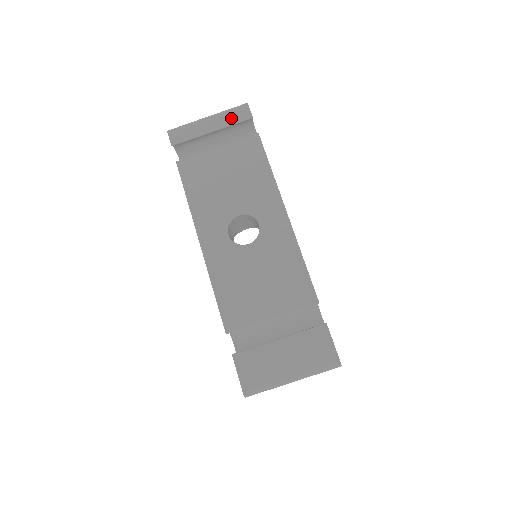
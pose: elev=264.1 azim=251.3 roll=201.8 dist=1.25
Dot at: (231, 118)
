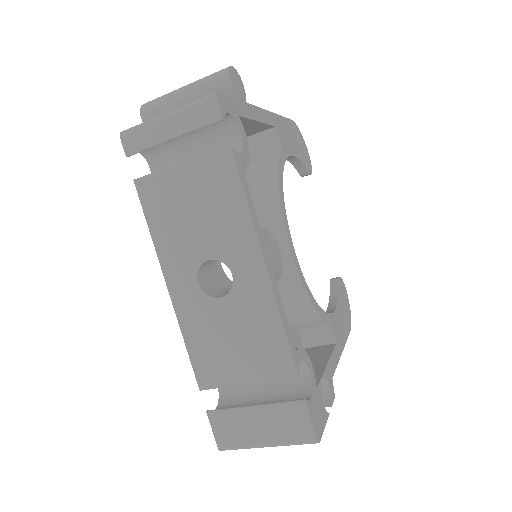
Dot at: (195, 119)
